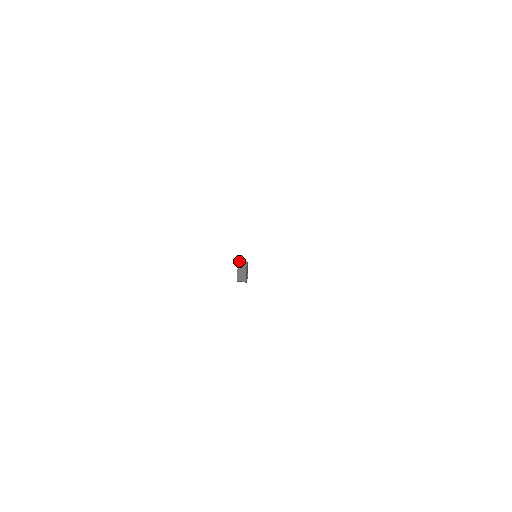
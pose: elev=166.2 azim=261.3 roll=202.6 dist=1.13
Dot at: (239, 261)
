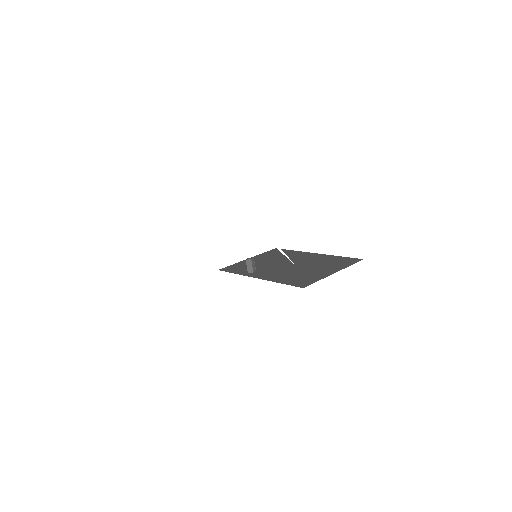
Dot at: (246, 260)
